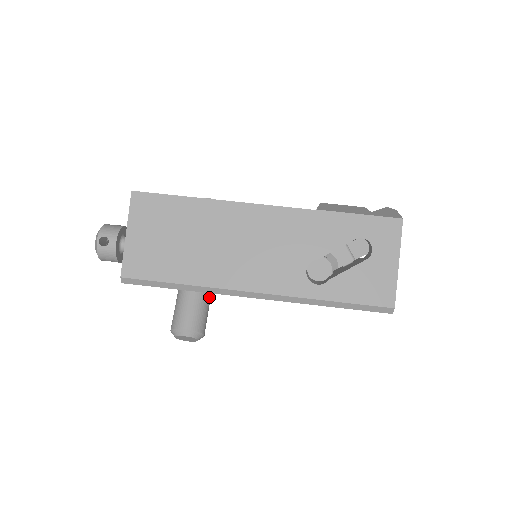
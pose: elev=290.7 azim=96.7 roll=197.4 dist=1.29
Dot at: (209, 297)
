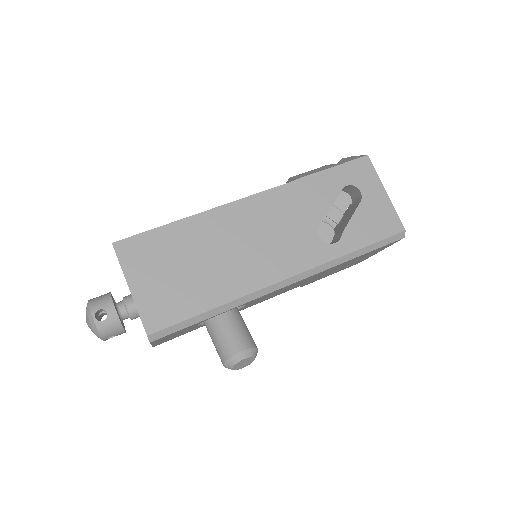
Dot at: (239, 313)
